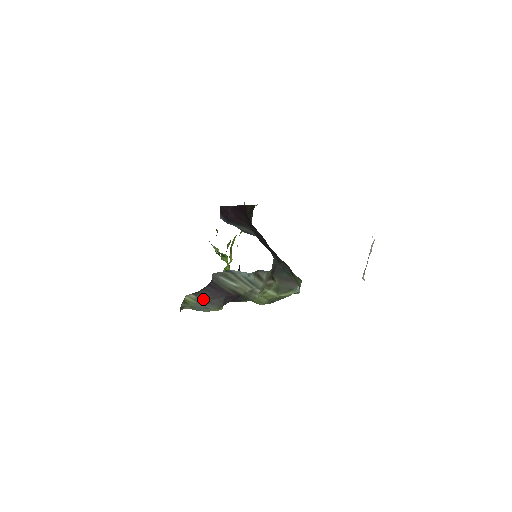
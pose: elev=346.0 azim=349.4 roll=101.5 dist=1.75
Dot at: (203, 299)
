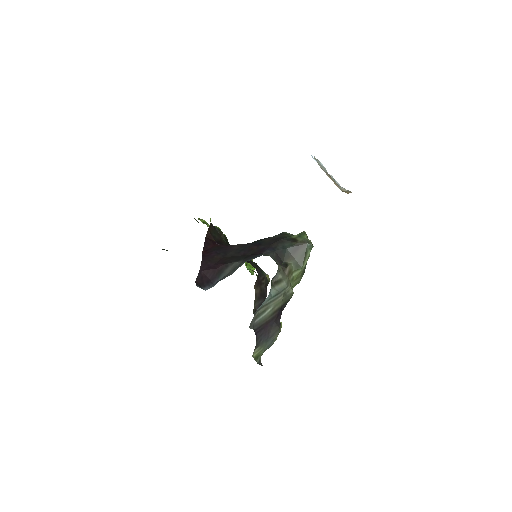
Dot at: (264, 342)
